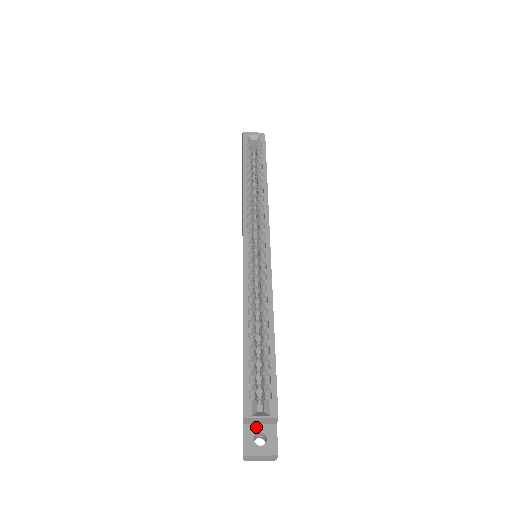
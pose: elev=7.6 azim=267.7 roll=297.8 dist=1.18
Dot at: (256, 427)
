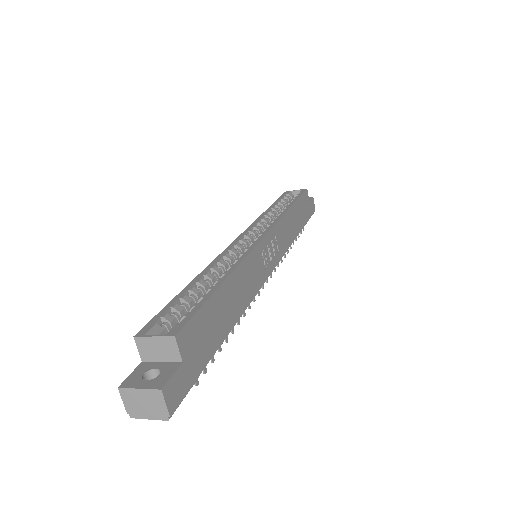
Dot at: (155, 364)
